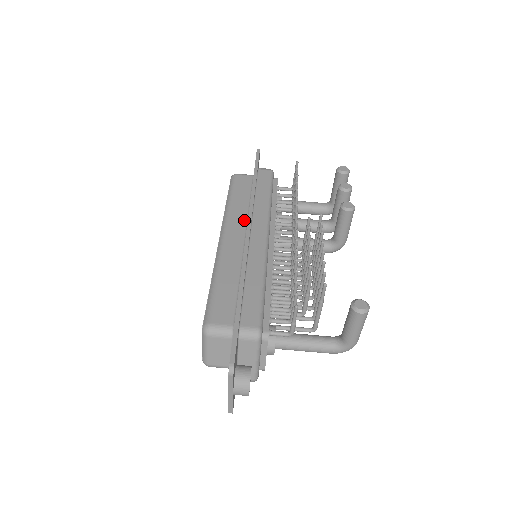
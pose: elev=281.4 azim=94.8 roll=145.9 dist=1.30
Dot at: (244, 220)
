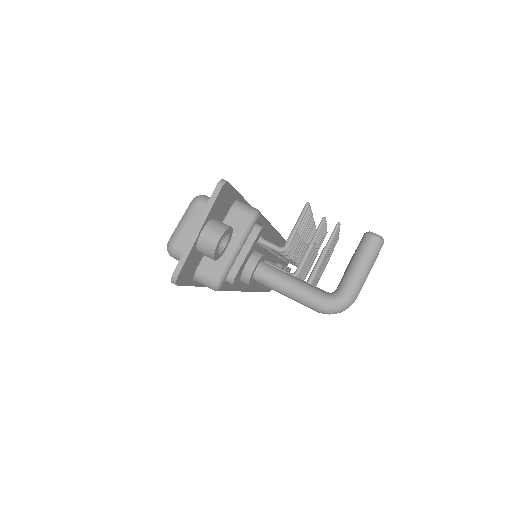
Dot at: occluded
